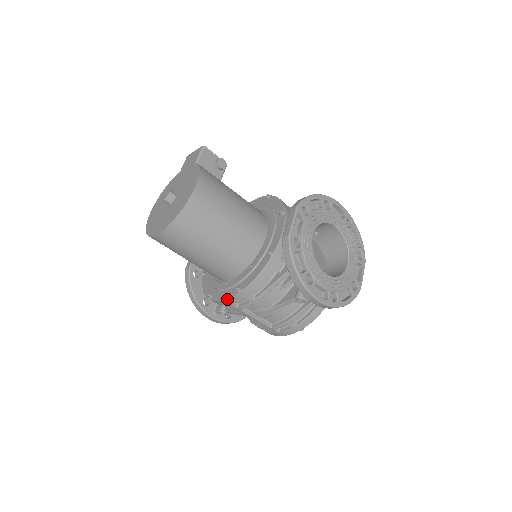
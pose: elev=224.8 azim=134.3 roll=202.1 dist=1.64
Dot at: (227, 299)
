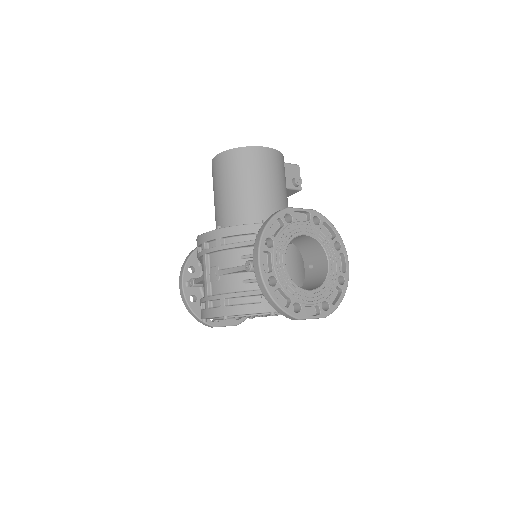
Dot at: (206, 232)
